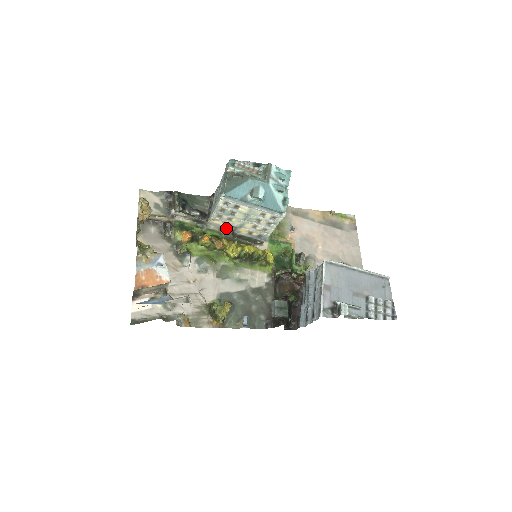
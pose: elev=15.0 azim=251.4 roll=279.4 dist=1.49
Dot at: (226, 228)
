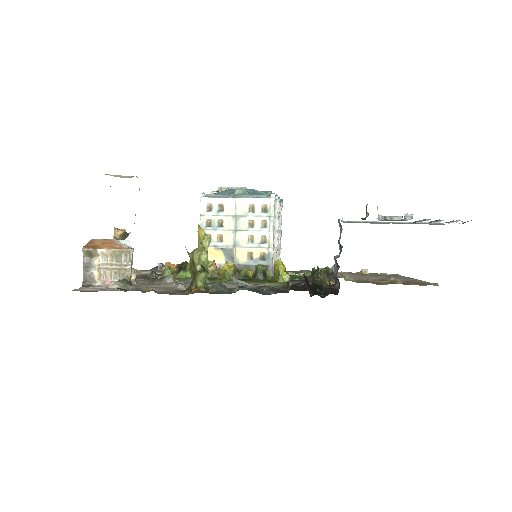
Dot at: occluded
